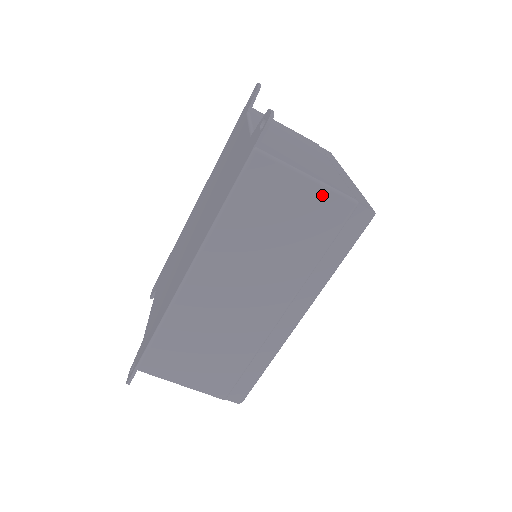
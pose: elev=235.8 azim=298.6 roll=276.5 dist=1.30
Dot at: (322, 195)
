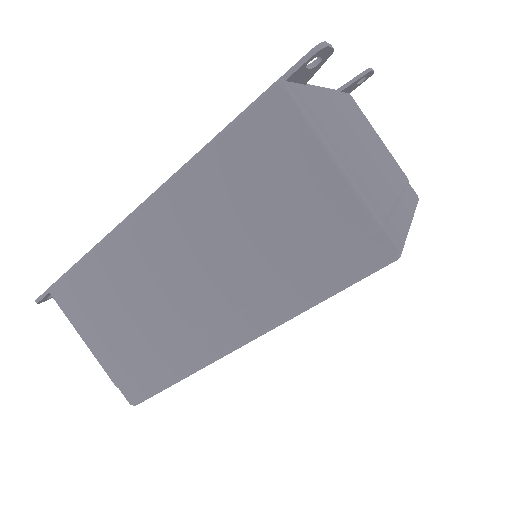
Dot at: (337, 189)
